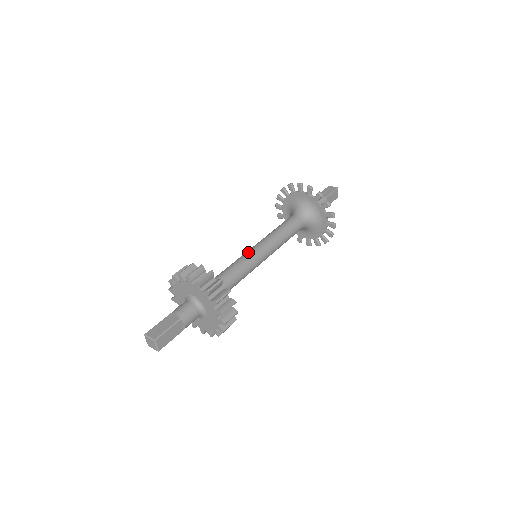
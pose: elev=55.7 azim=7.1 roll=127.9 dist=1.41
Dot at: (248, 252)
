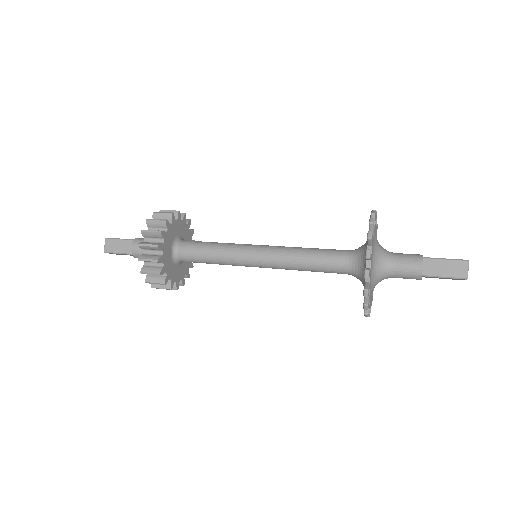
Dot at: (243, 252)
